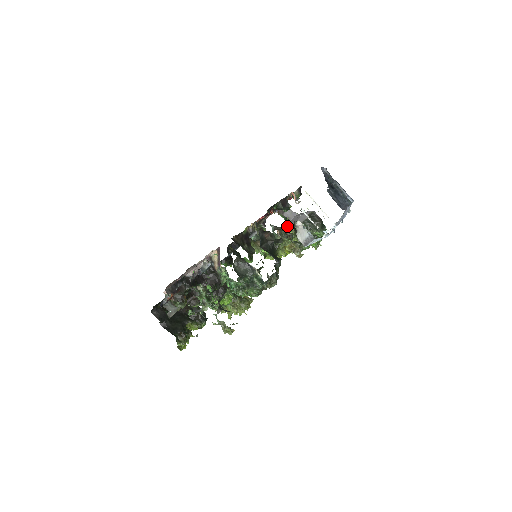
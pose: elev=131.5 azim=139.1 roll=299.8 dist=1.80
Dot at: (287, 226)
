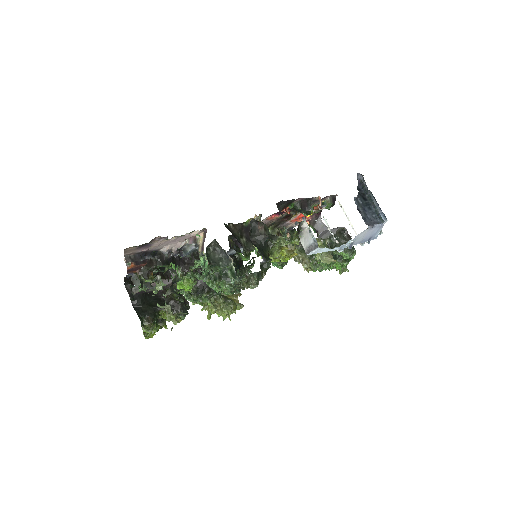
Dot at: occluded
